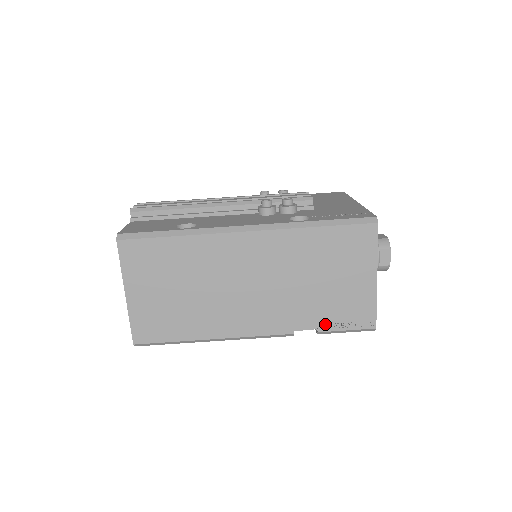
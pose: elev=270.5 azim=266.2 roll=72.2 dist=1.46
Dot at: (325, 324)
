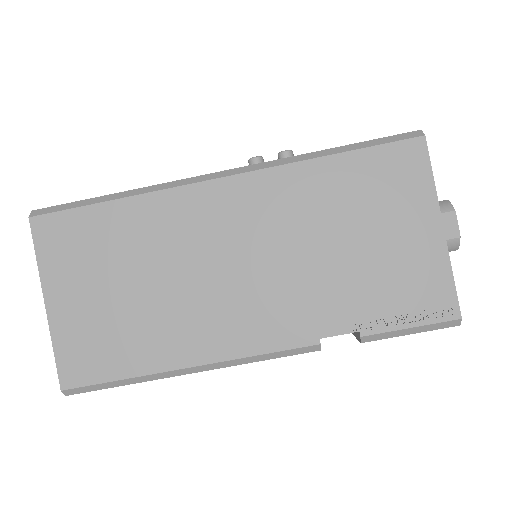
Dot at: (371, 320)
